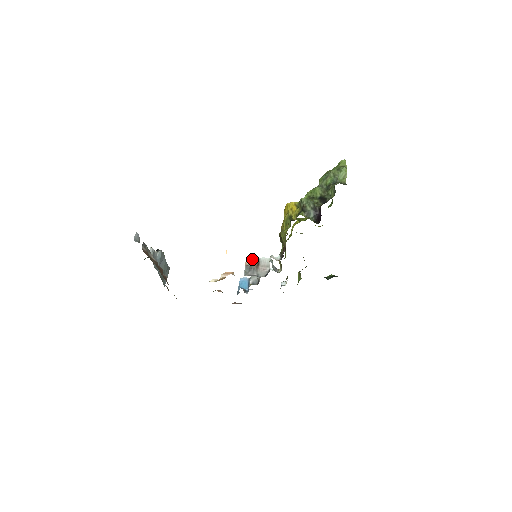
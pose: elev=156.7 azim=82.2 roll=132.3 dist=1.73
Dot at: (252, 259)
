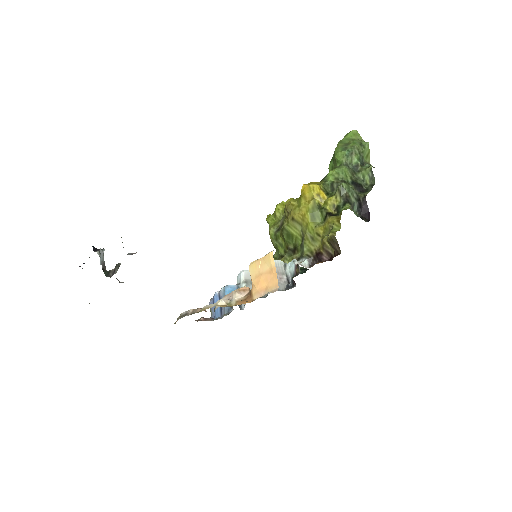
Dot at: occluded
